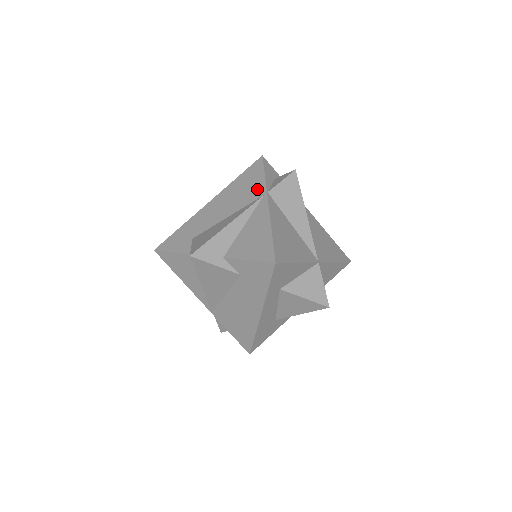
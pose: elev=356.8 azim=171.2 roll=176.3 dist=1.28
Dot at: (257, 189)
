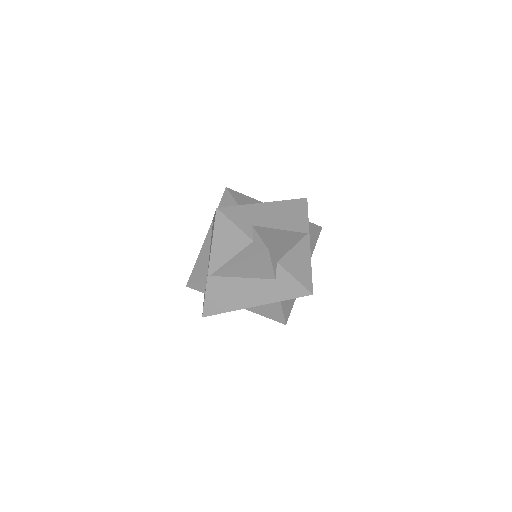
Dot at: (303, 224)
